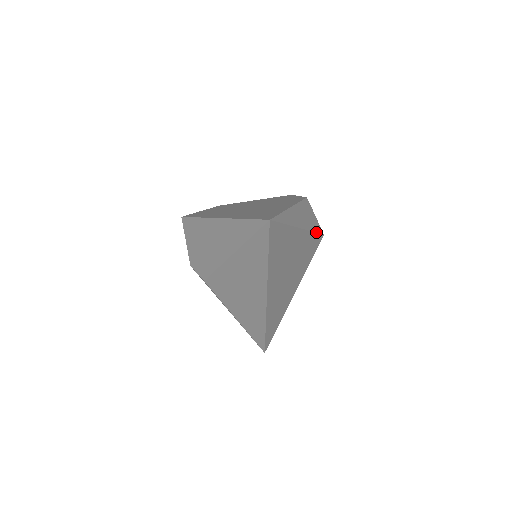
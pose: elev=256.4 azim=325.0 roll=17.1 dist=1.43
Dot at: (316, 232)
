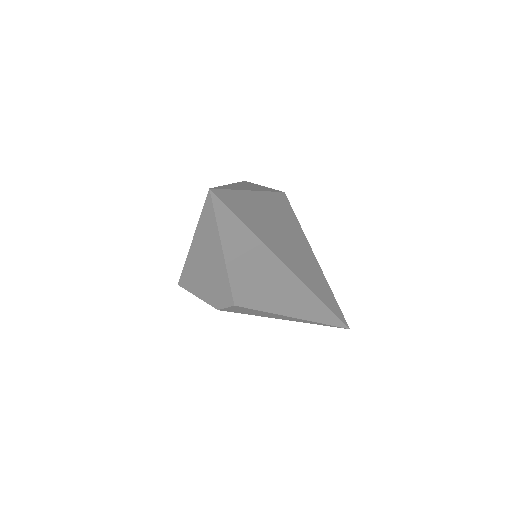
Dot at: (273, 192)
